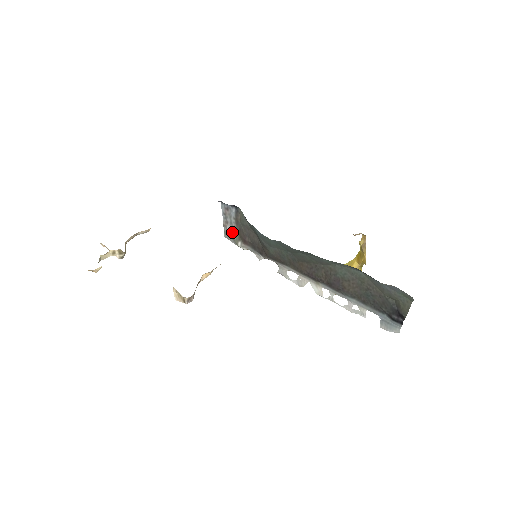
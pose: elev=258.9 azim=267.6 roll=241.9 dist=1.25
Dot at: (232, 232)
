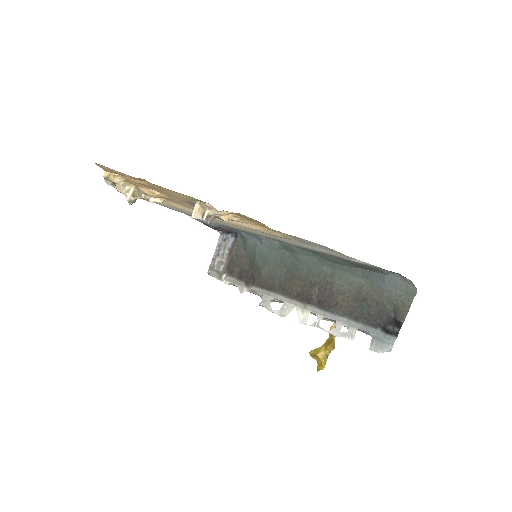
Dot at: (220, 265)
